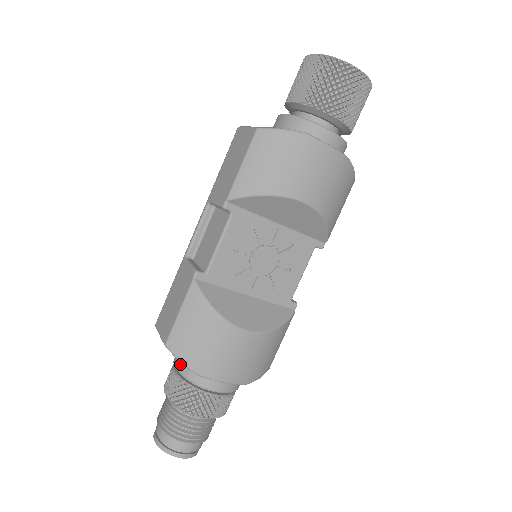
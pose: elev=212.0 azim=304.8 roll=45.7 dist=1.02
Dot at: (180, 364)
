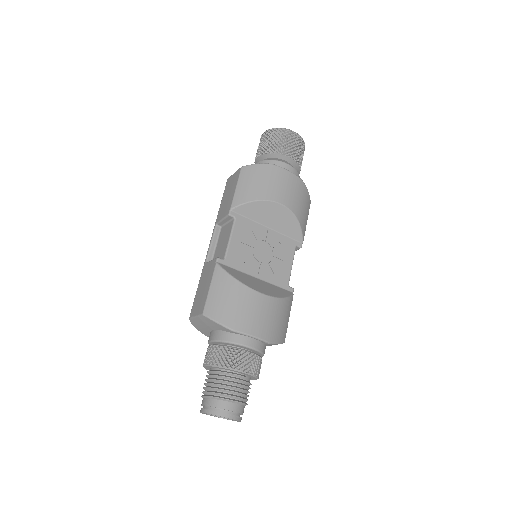
Dot at: (215, 334)
